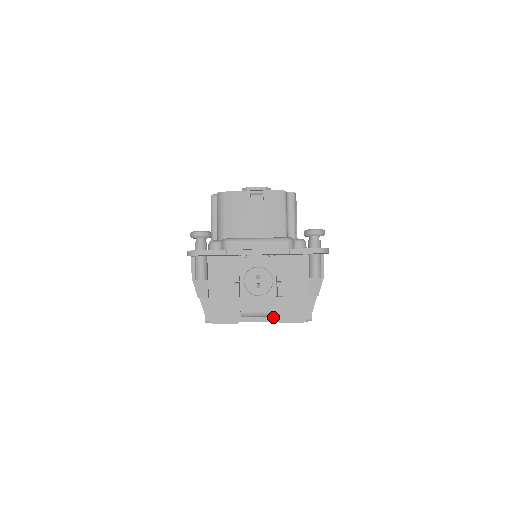
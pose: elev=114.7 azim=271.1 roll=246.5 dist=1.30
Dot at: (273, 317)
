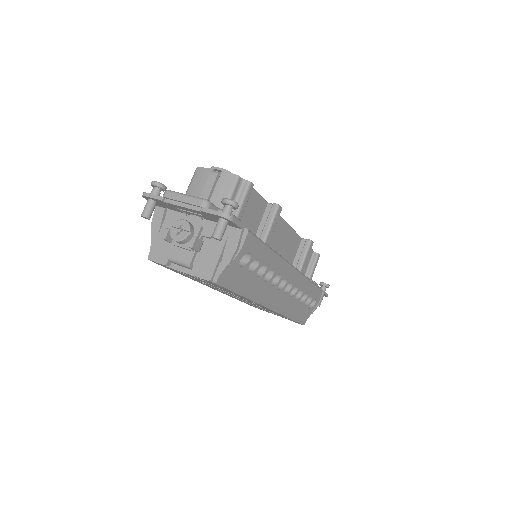
Dot at: occluded
